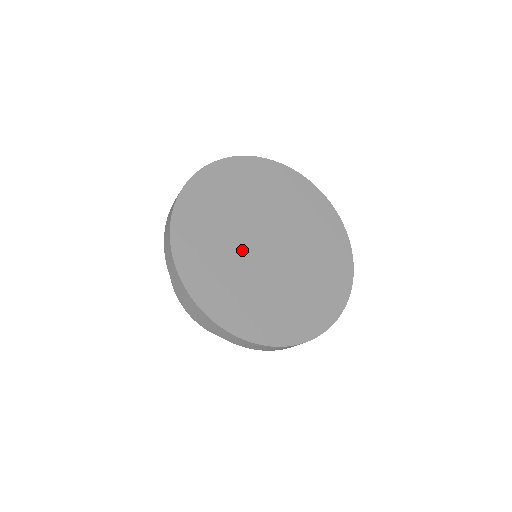
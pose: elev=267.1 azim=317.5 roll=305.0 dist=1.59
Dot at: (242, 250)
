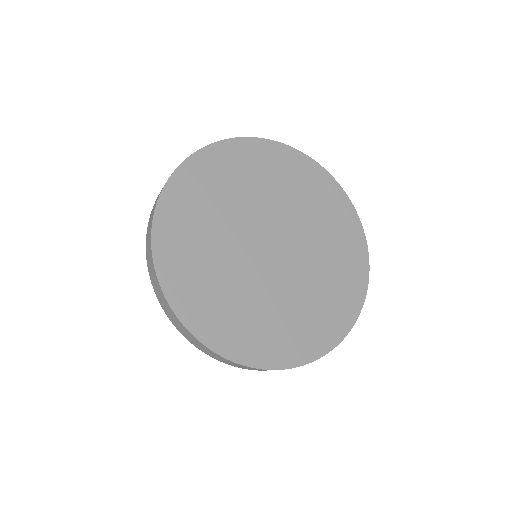
Dot at: (245, 267)
